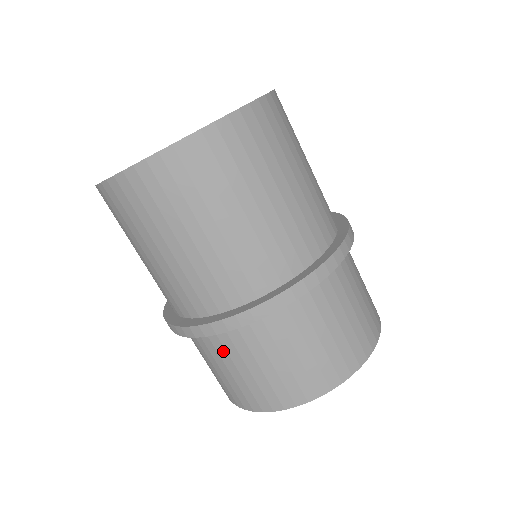
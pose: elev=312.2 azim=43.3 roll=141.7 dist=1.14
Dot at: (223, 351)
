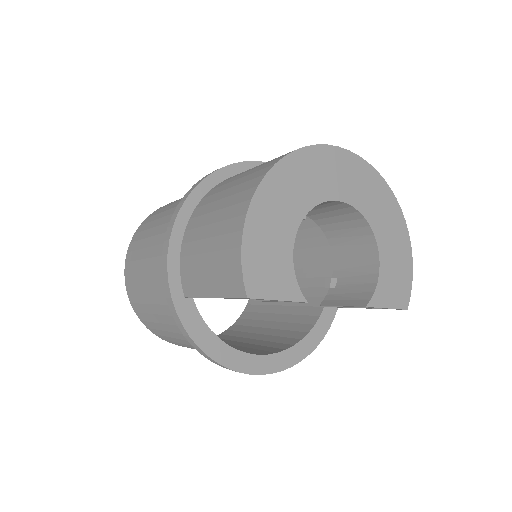
Dot at: (201, 219)
